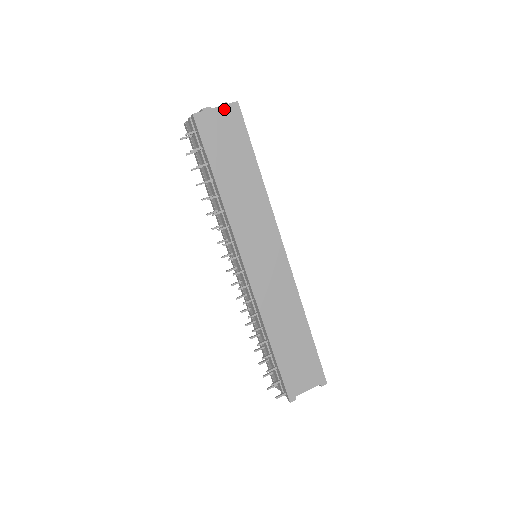
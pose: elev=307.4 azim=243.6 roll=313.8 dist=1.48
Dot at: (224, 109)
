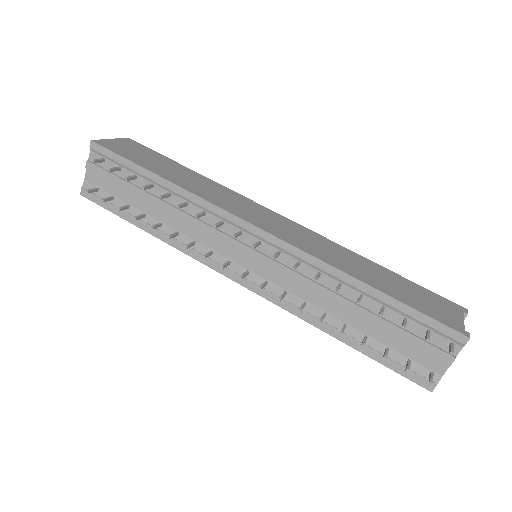
Dot at: (120, 140)
